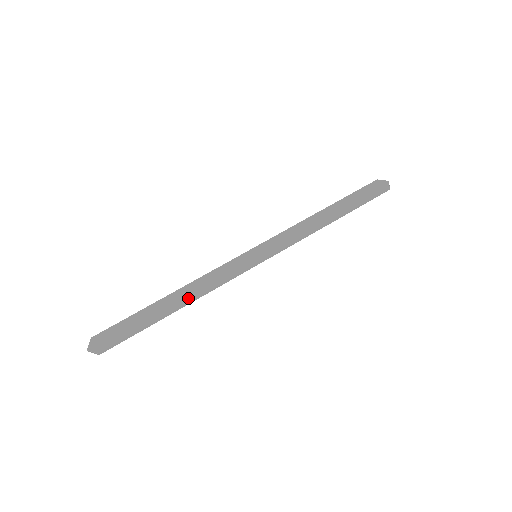
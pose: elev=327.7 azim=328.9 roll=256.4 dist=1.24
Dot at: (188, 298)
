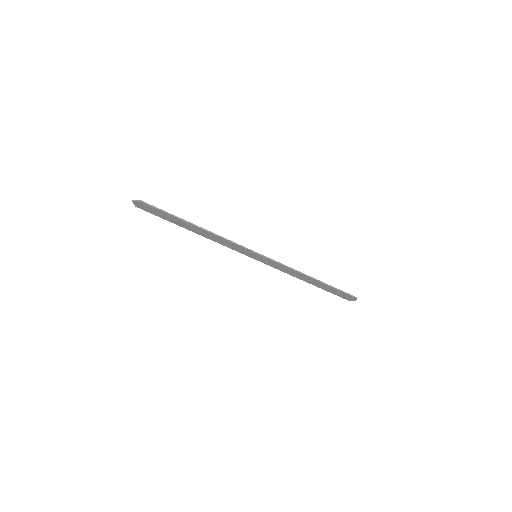
Dot at: (206, 231)
